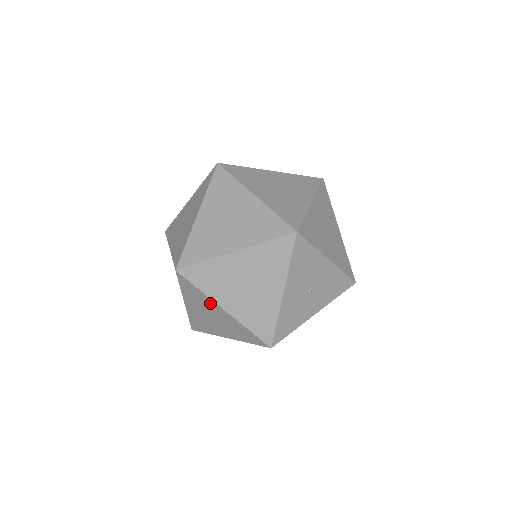
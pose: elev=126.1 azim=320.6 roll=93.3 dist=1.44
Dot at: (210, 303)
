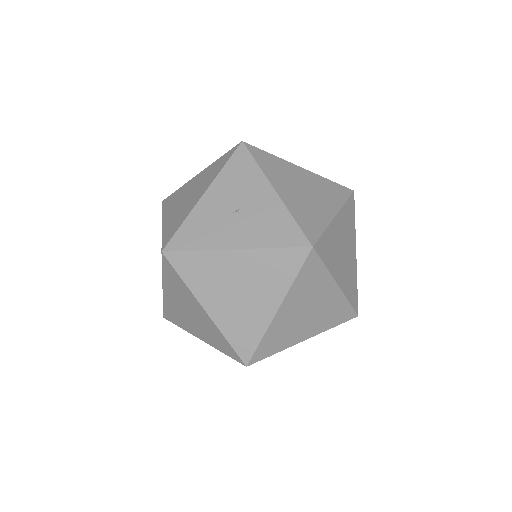
Dot at: occluded
